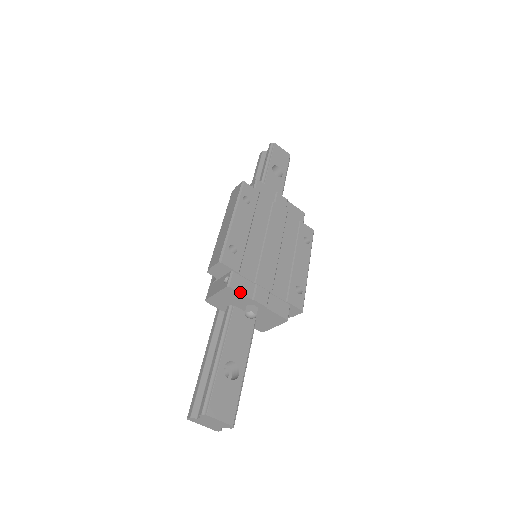
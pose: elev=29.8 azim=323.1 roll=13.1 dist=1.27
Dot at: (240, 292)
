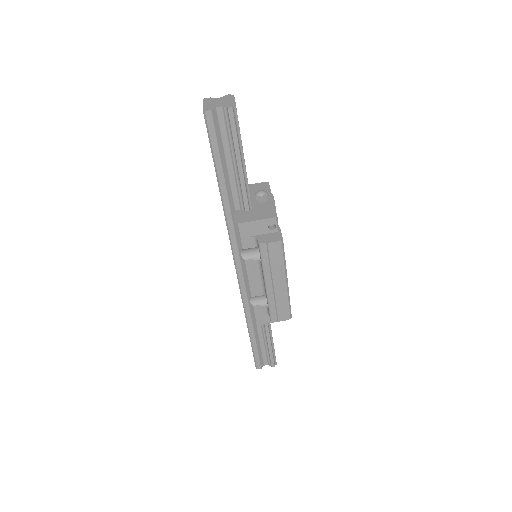
Dot at: occluded
